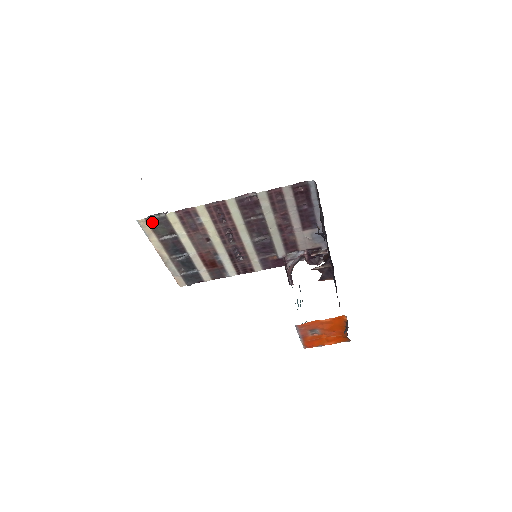
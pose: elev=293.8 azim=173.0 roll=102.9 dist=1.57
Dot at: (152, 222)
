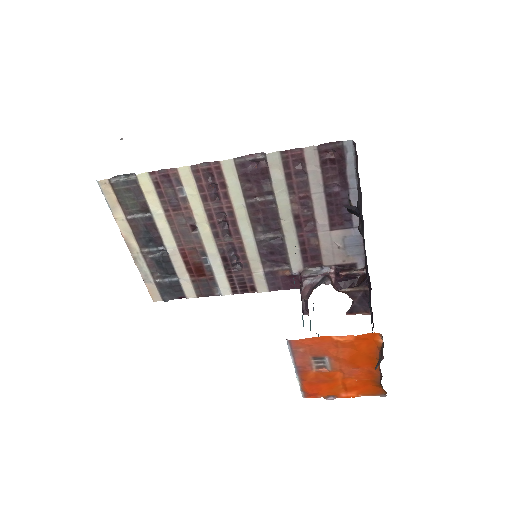
Dot at: (118, 187)
